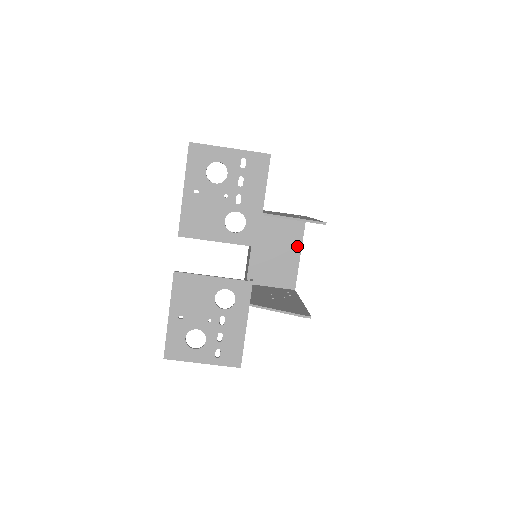
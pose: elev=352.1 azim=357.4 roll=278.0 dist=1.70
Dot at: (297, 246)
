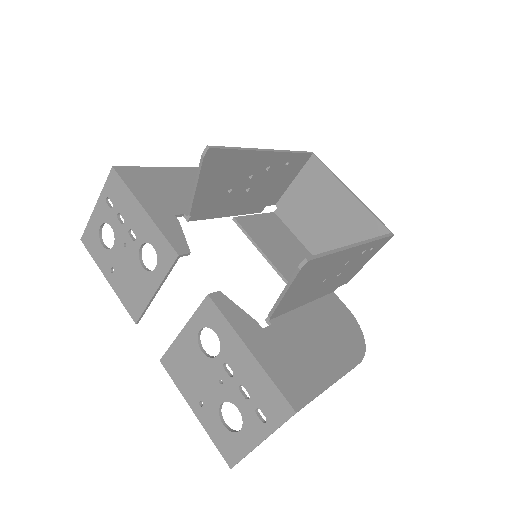
Dot at: (337, 189)
